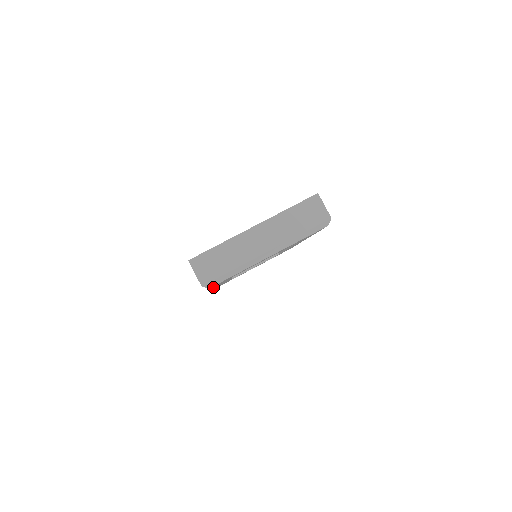
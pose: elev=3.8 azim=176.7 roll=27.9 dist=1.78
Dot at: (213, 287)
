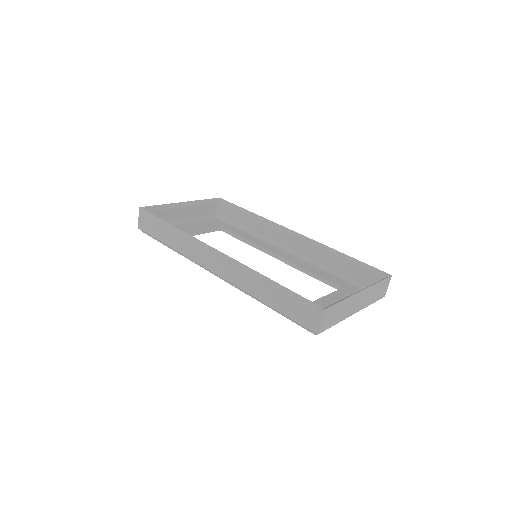
Dot at: occluded
